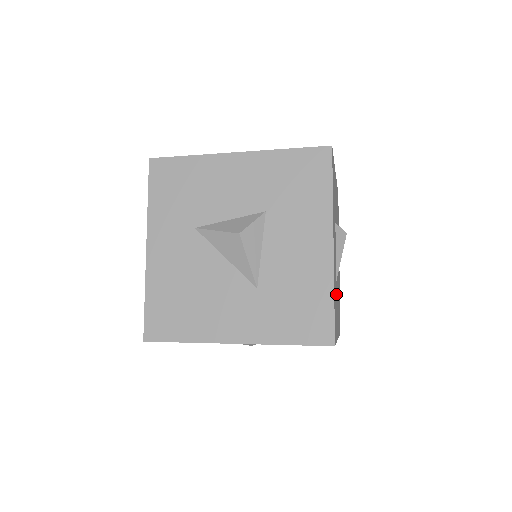
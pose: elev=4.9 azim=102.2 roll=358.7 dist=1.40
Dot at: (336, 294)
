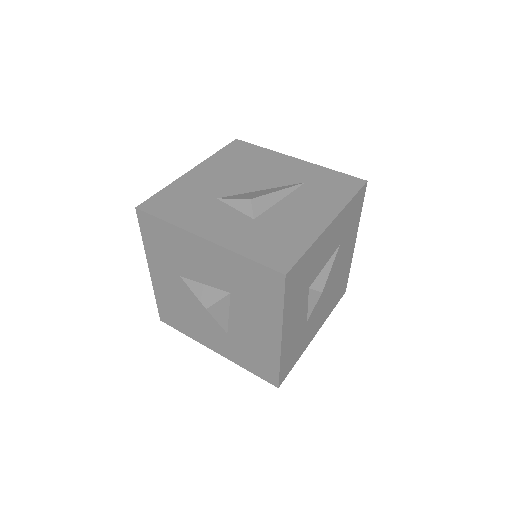
Dot at: (305, 330)
